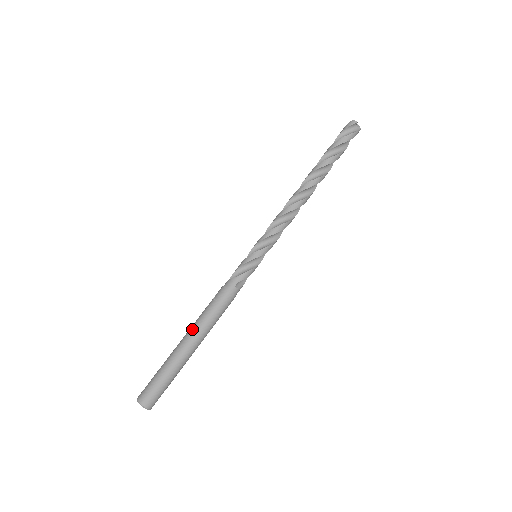
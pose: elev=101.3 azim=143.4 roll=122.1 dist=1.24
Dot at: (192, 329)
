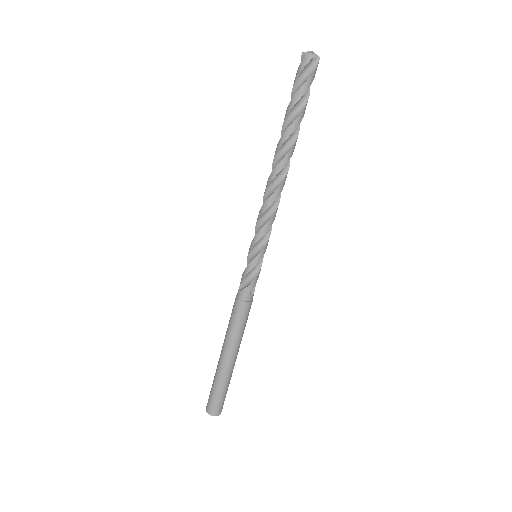
Dot at: (227, 346)
